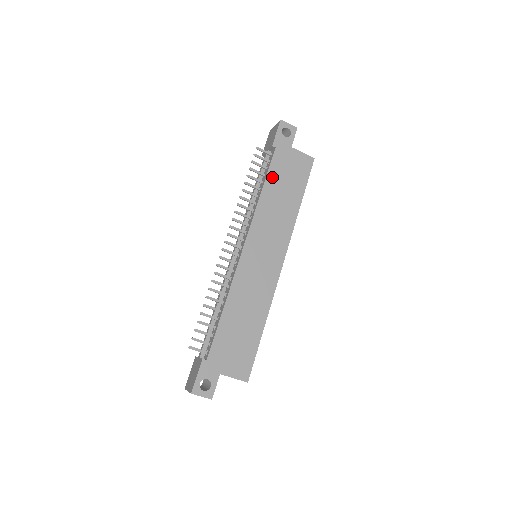
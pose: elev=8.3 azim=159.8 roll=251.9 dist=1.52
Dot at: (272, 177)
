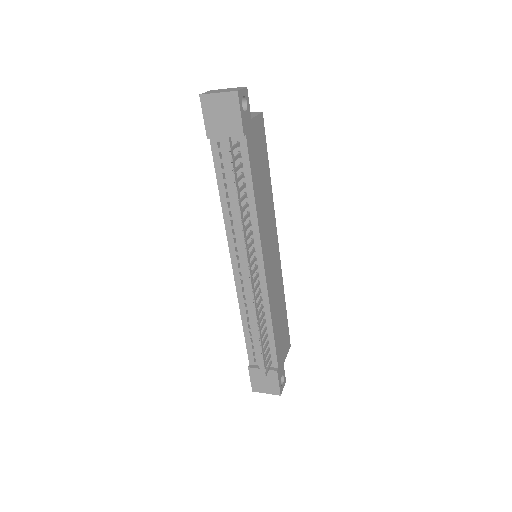
Dot at: (254, 174)
